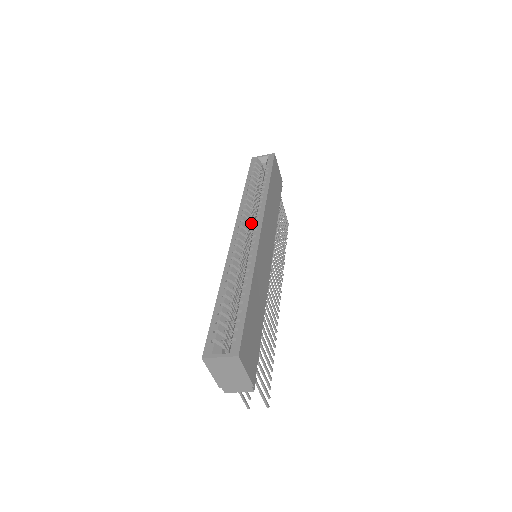
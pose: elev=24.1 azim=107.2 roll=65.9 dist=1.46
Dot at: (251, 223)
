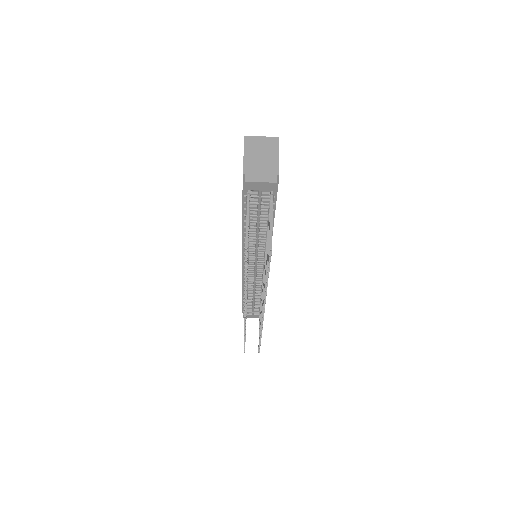
Dot at: occluded
